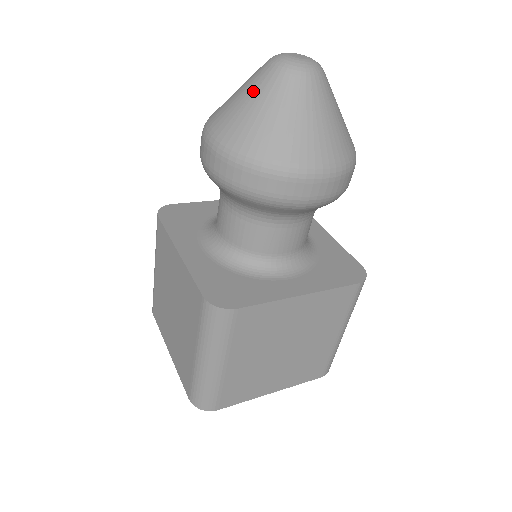
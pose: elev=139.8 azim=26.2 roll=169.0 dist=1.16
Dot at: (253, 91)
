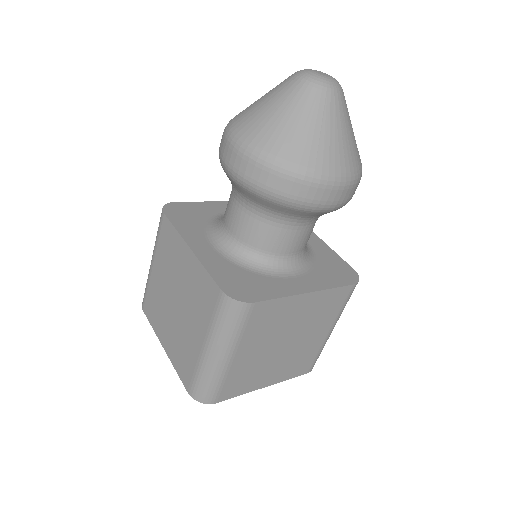
Dot at: (281, 101)
